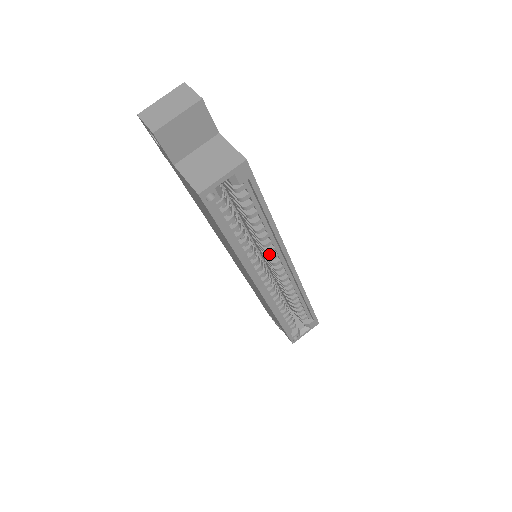
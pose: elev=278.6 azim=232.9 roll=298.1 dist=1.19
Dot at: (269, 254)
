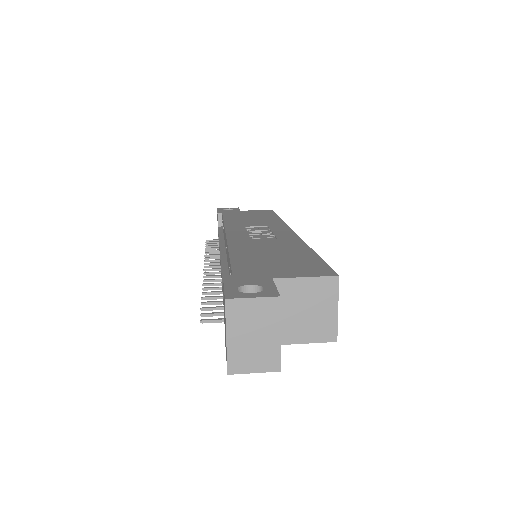
Dot at: occluded
